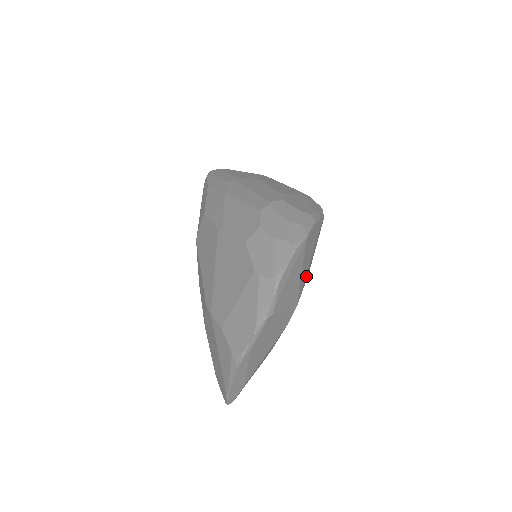
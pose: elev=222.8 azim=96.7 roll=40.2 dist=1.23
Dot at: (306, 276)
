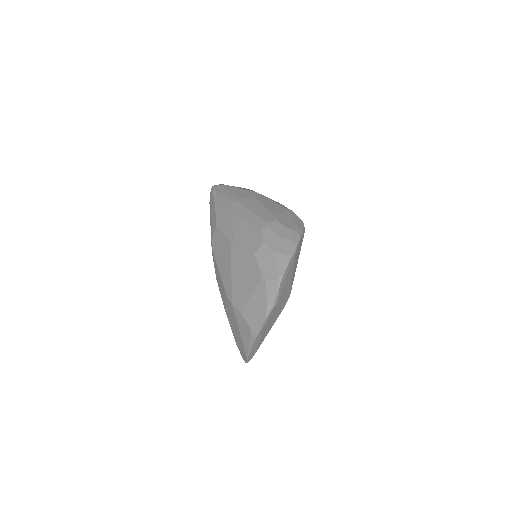
Dot at: occluded
